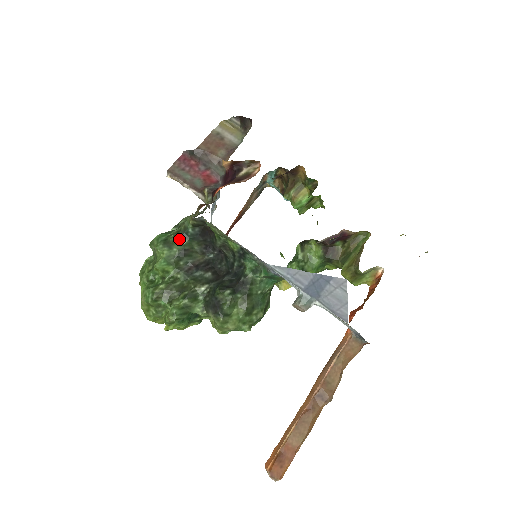
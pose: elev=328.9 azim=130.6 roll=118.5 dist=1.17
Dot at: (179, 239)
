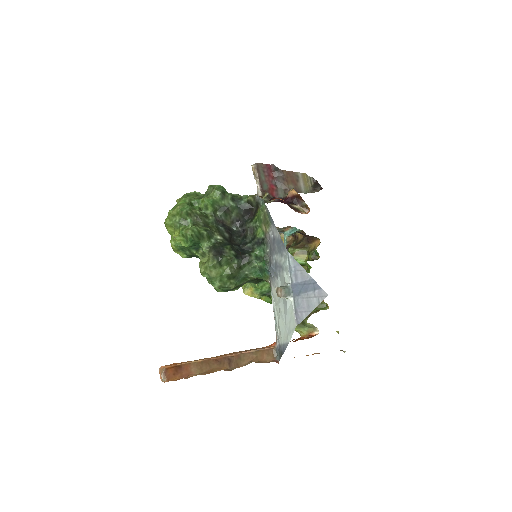
Dot at: (232, 199)
